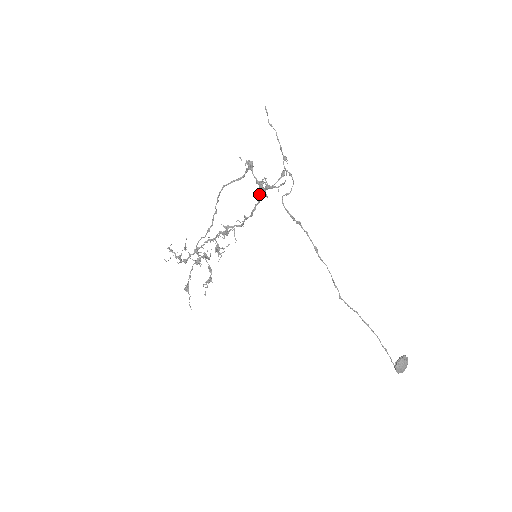
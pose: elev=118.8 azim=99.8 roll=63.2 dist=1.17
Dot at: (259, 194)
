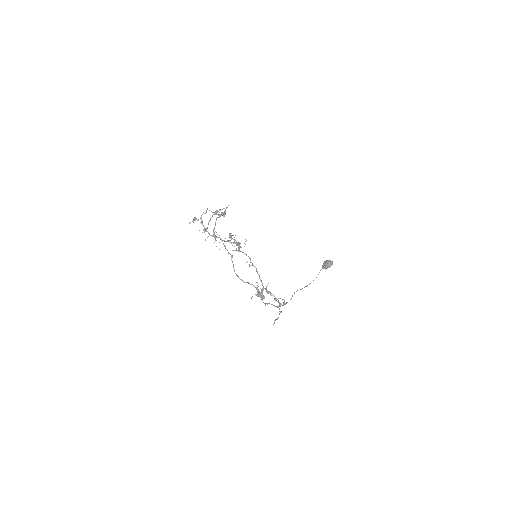
Dot at: occluded
